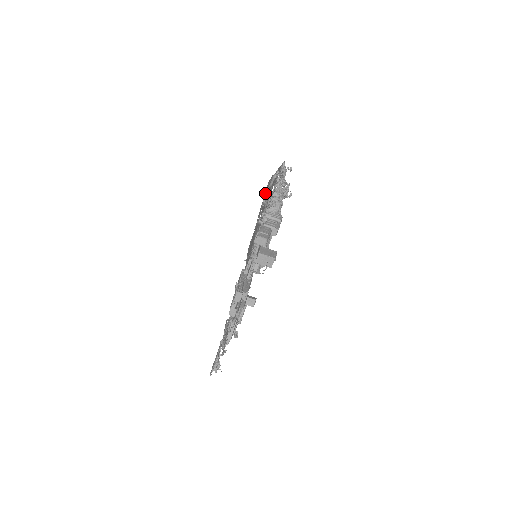
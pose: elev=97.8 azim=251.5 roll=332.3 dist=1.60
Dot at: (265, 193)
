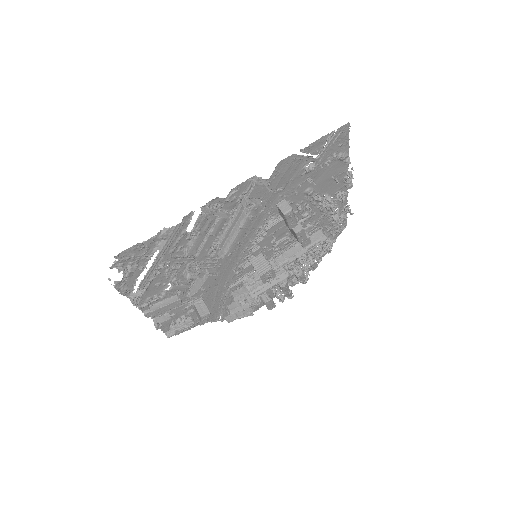
Dot at: (336, 134)
